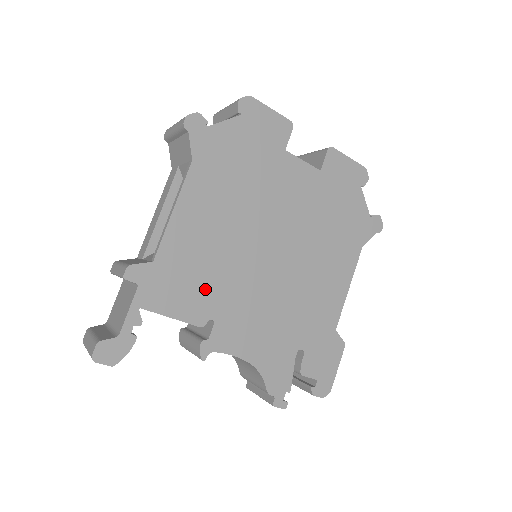
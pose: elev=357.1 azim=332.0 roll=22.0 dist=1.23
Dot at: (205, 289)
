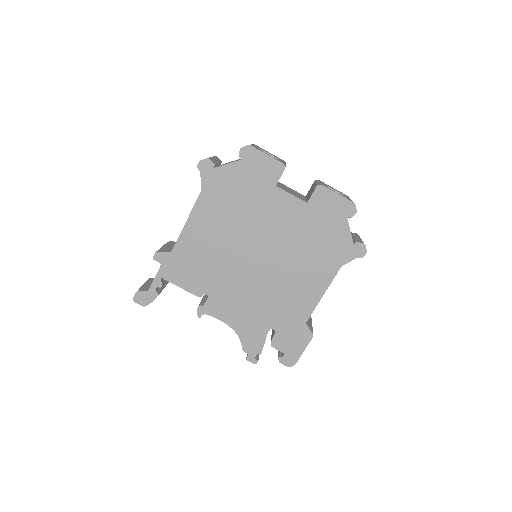
Dot at: (204, 274)
